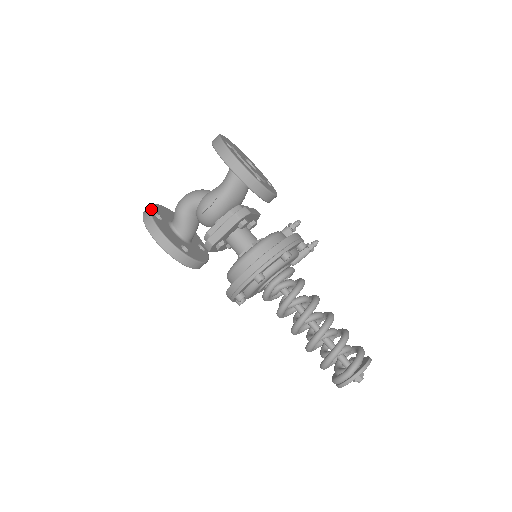
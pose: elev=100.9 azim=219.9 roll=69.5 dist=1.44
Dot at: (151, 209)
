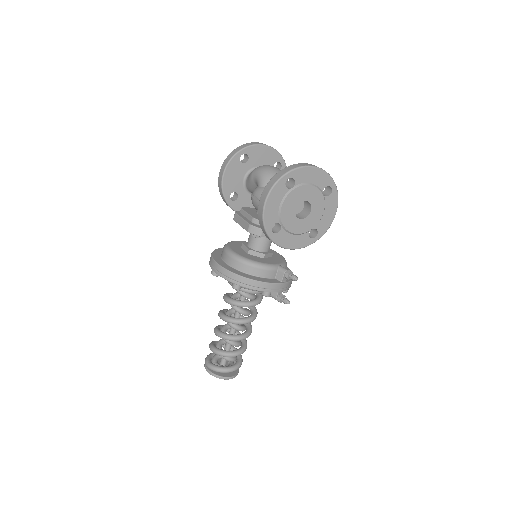
Dot at: (245, 149)
